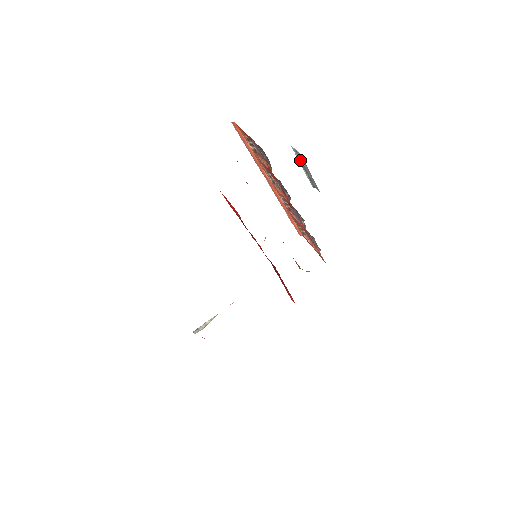
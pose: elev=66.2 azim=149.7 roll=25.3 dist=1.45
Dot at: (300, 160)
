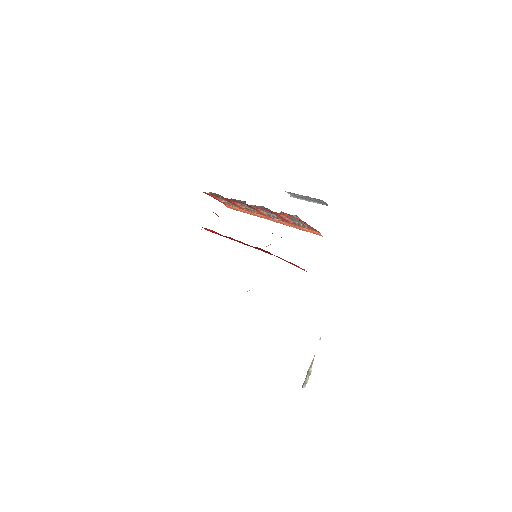
Dot at: (300, 198)
